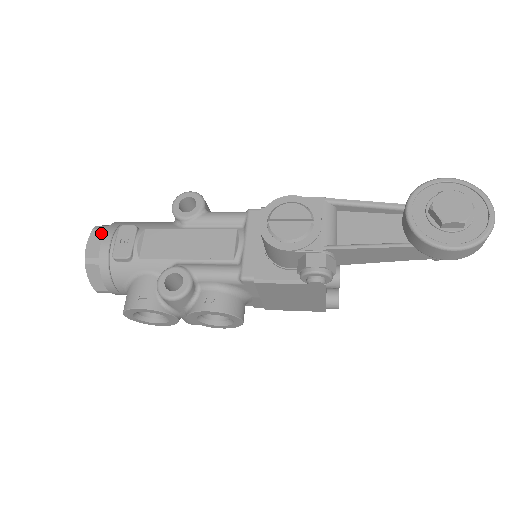
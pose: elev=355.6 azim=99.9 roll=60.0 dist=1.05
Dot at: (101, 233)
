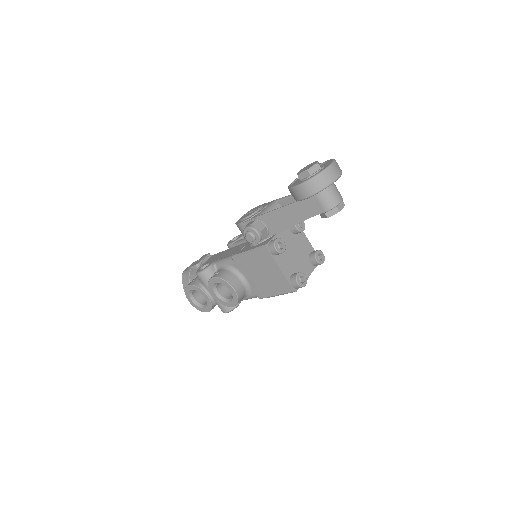
Dot at: occluded
